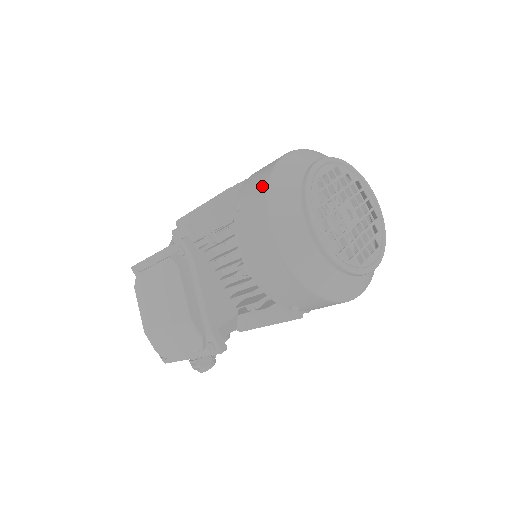
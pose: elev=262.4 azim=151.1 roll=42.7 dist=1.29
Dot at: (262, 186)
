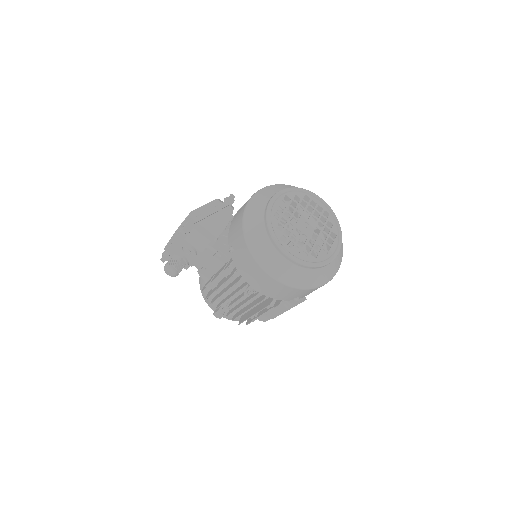
Dot at: occluded
